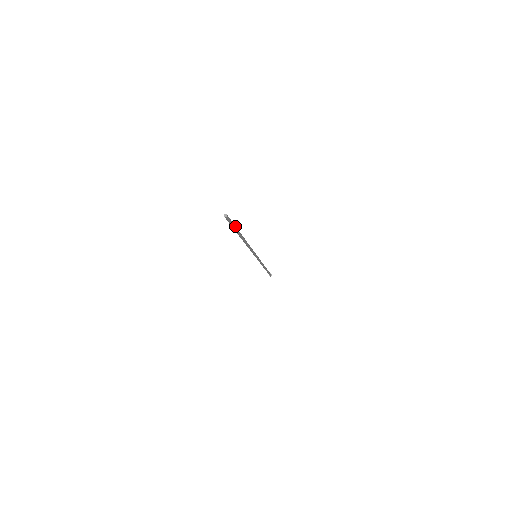
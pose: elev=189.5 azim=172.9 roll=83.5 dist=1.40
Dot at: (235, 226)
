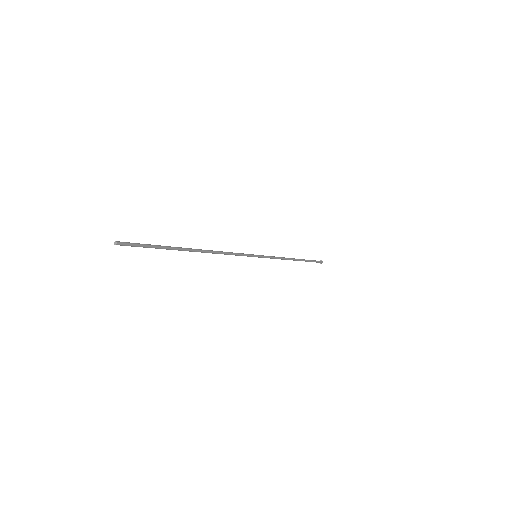
Dot at: (156, 245)
